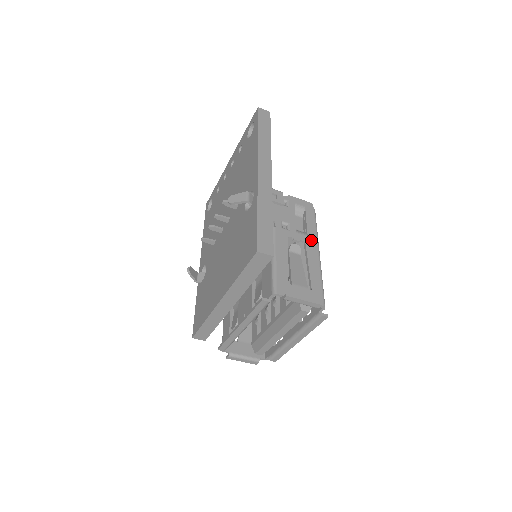
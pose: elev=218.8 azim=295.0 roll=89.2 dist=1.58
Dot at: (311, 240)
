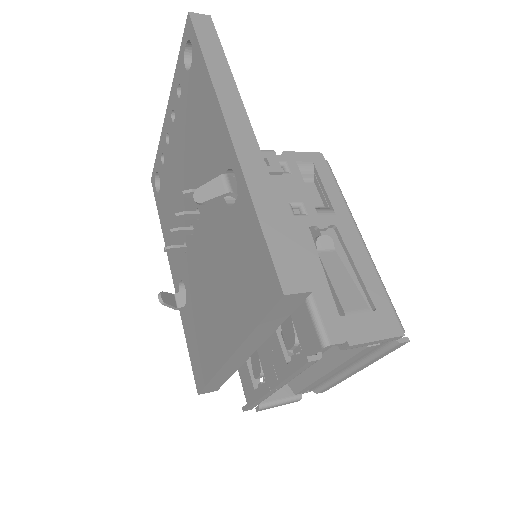
Dot at: (342, 219)
